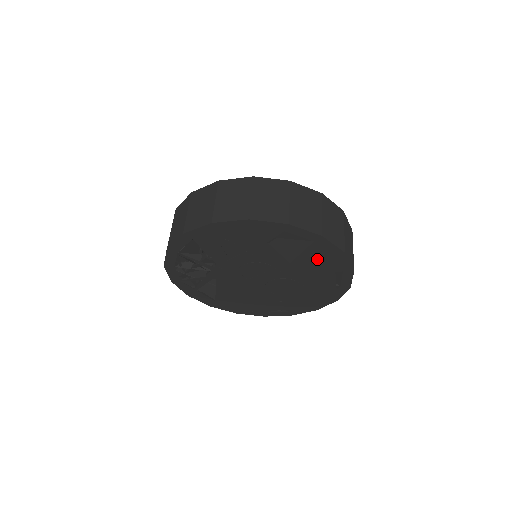
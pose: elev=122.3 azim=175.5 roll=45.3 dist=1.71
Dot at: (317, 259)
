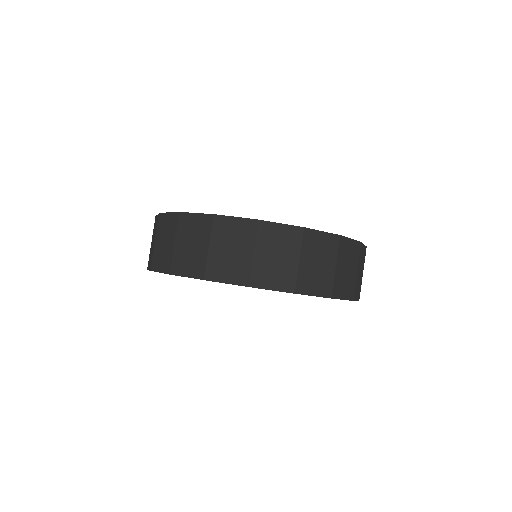
Dot at: occluded
